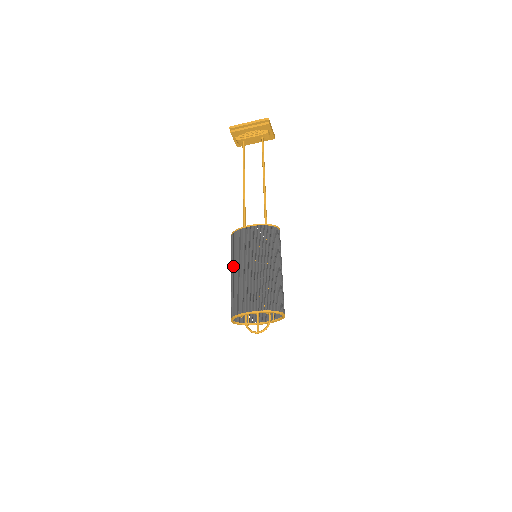
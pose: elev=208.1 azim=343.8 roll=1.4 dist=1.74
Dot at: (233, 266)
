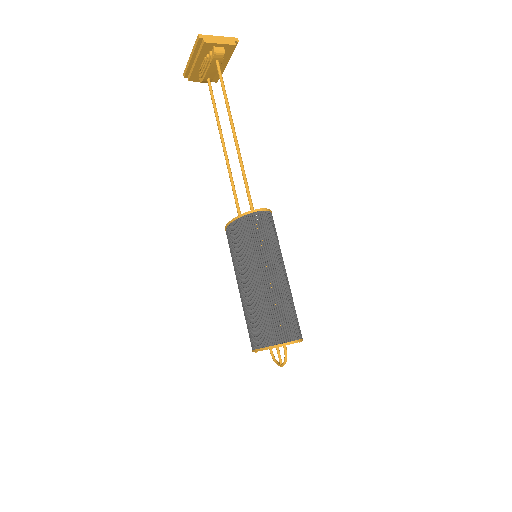
Dot at: occluded
